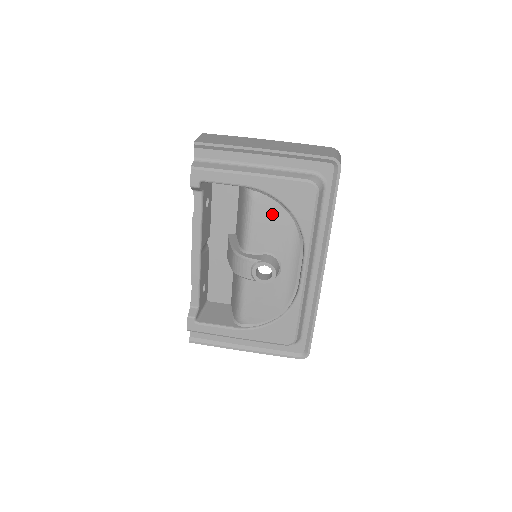
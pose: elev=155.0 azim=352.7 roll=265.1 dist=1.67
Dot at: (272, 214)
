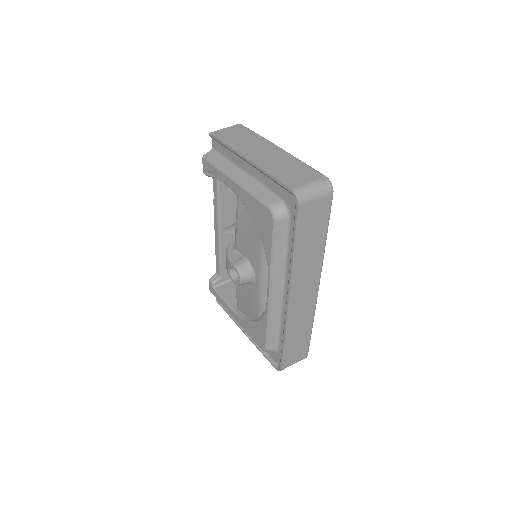
Dot at: (249, 224)
